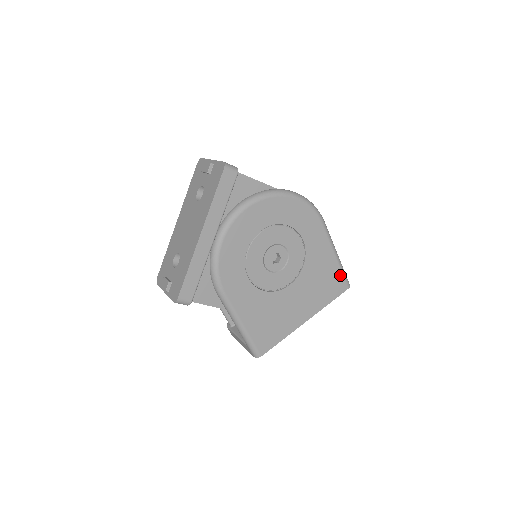
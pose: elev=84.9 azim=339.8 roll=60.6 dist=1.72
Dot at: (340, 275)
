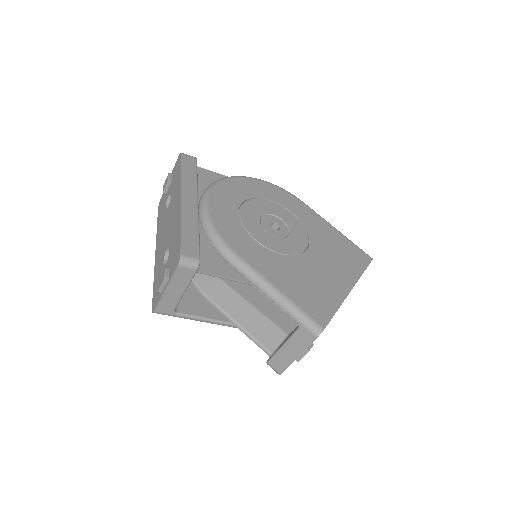
Dot at: (353, 246)
